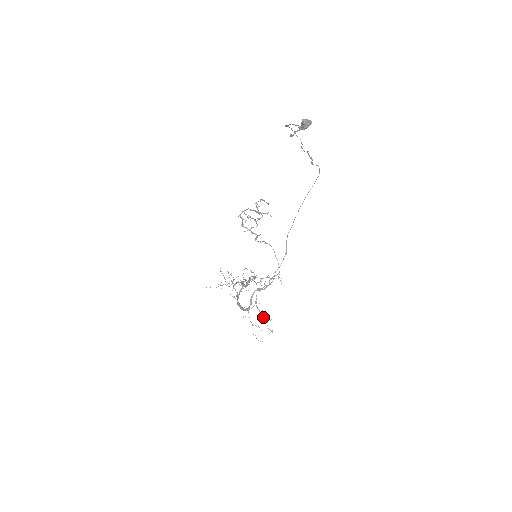
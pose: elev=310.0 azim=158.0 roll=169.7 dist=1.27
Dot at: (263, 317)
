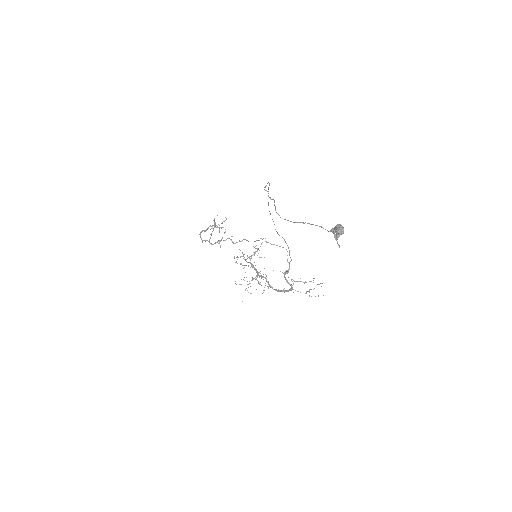
Dot at: (306, 282)
